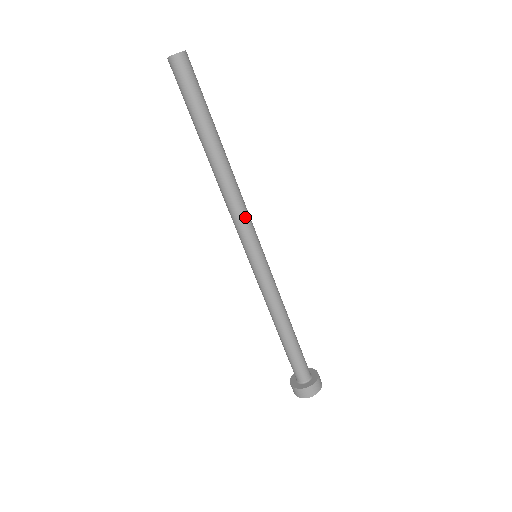
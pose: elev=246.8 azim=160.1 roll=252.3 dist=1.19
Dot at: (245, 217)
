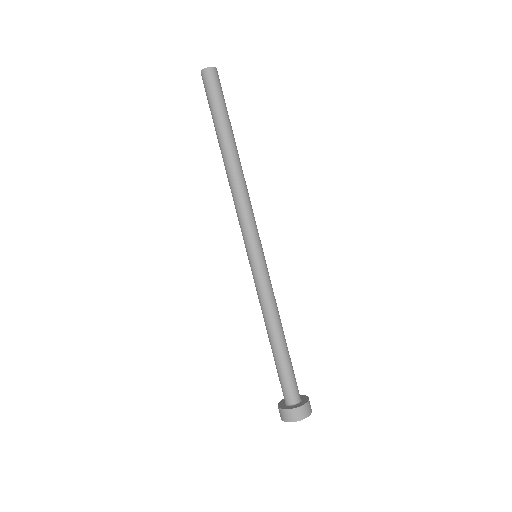
Dot at: (252, 213)
